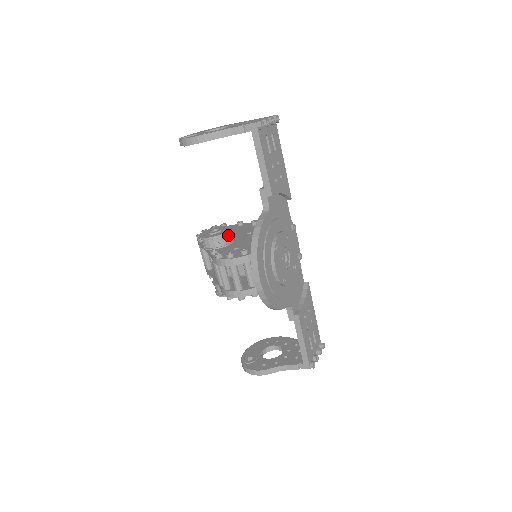
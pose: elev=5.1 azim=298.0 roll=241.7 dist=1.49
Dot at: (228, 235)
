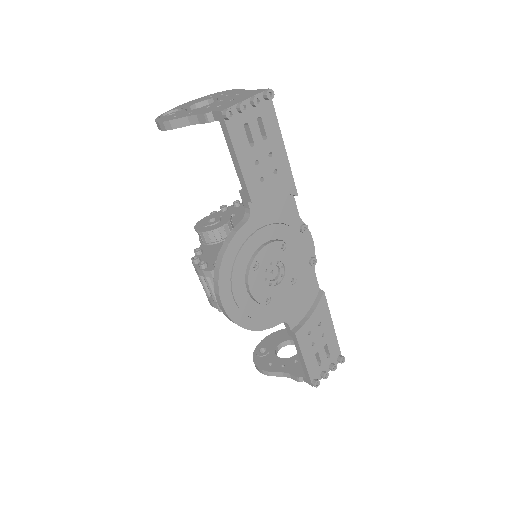
Dot at: (222, 230)
